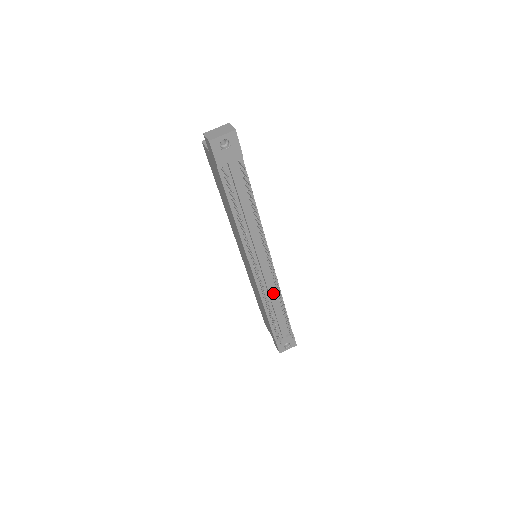
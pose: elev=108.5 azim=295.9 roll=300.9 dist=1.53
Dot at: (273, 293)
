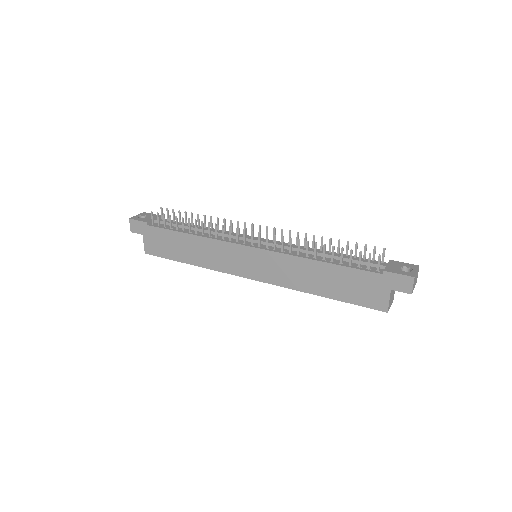
Dot at: occluded
